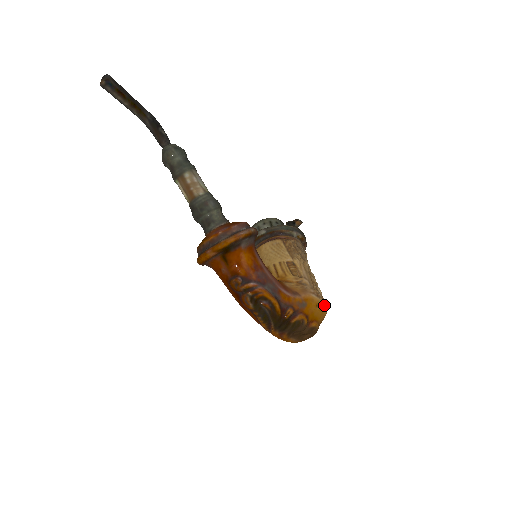
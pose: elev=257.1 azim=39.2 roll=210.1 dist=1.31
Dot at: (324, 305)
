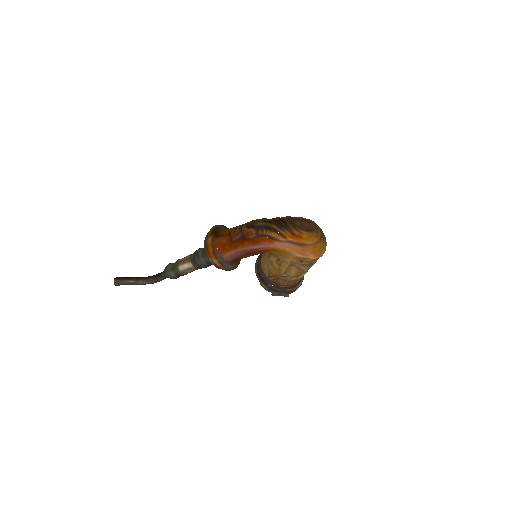
Dot at: occluded
